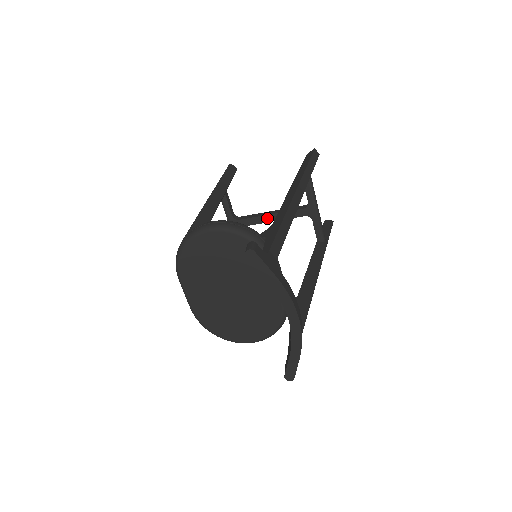
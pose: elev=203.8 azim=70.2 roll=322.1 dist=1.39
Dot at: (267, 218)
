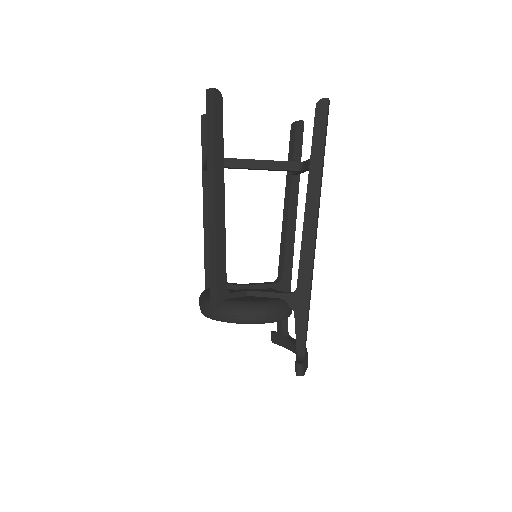
Dot at: (253, 169)
